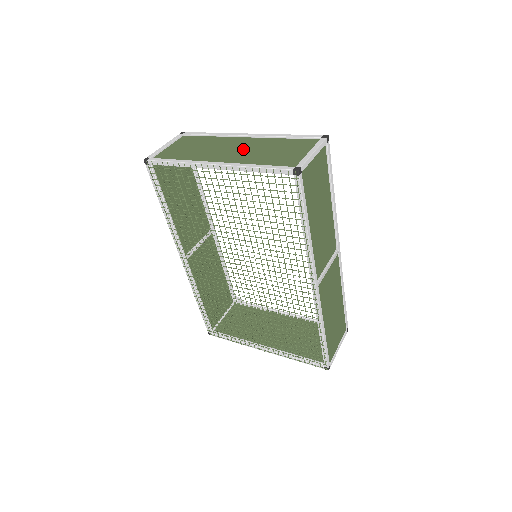
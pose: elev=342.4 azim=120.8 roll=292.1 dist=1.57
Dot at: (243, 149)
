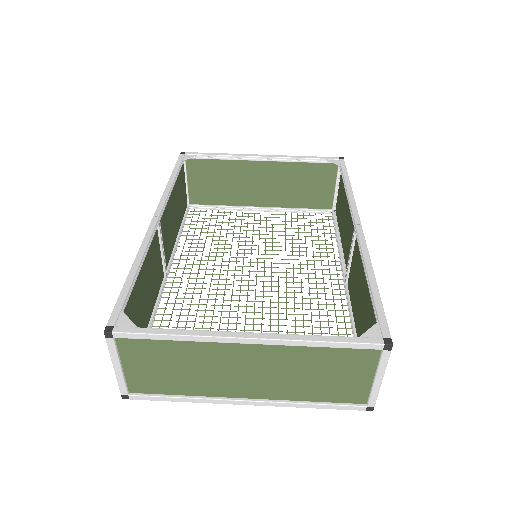
Dot at: (264, 370)
